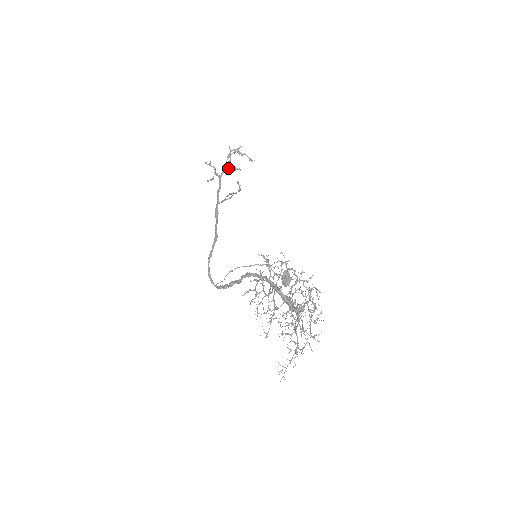
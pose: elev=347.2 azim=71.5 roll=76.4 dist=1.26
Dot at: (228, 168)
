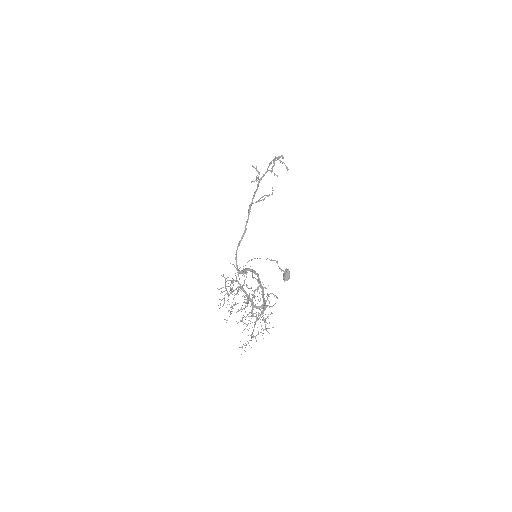
Dot at: occluded
